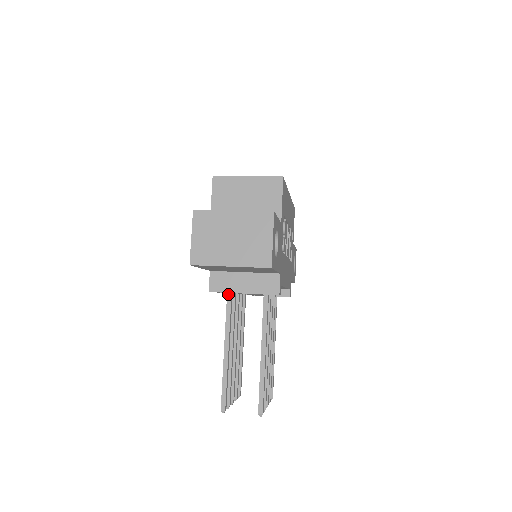
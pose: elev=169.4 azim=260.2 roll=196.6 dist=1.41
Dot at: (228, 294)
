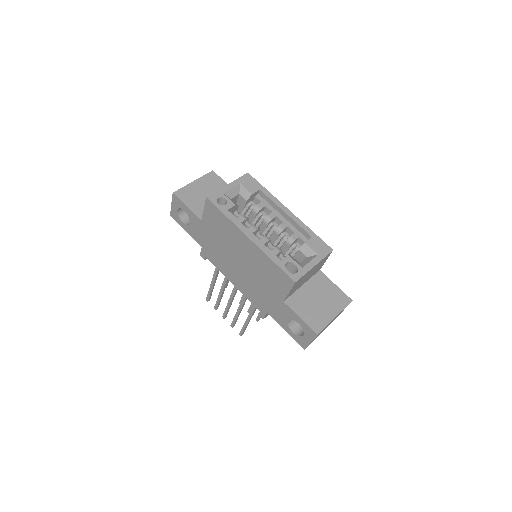
Dot at: occluded
